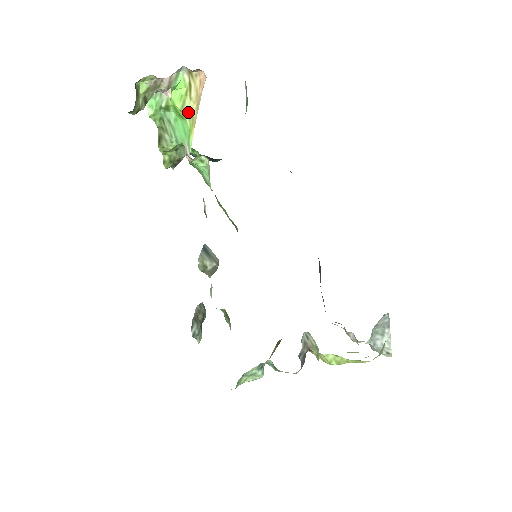
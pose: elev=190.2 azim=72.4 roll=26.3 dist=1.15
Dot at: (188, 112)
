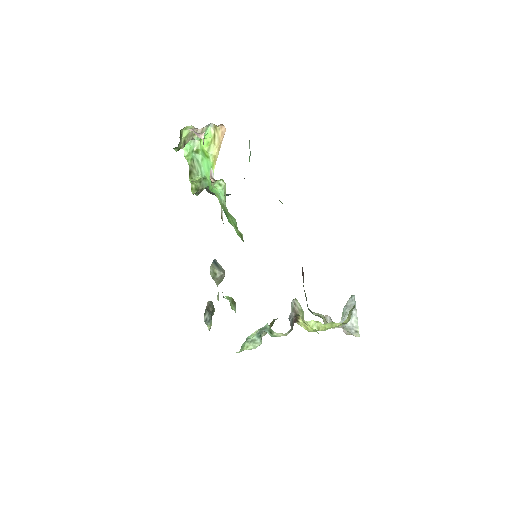
Dot at: (212, 153)
